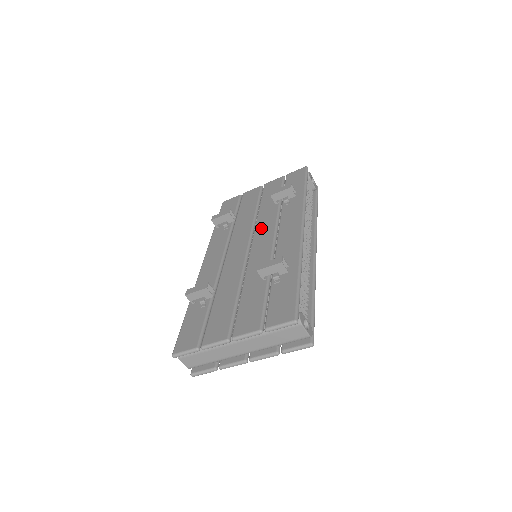
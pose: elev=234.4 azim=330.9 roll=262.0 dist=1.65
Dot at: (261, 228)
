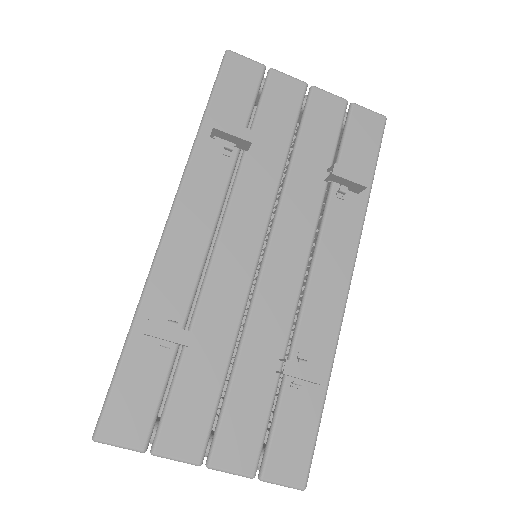
Dot at: (289, 222)
